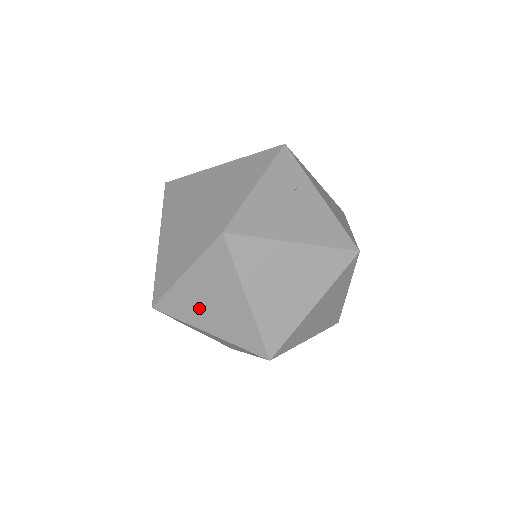
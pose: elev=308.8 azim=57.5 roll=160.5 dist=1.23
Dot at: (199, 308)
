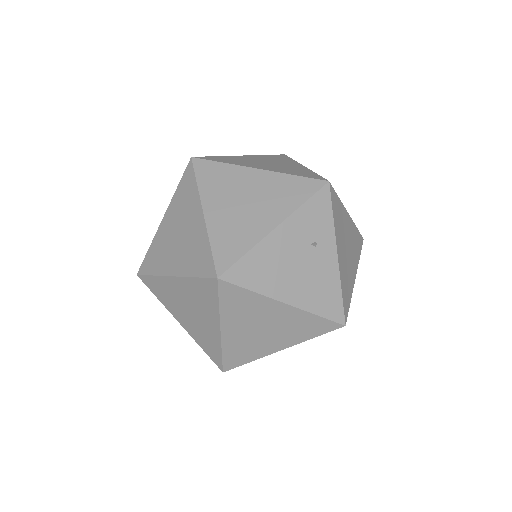
Dot at: (177, 305)
